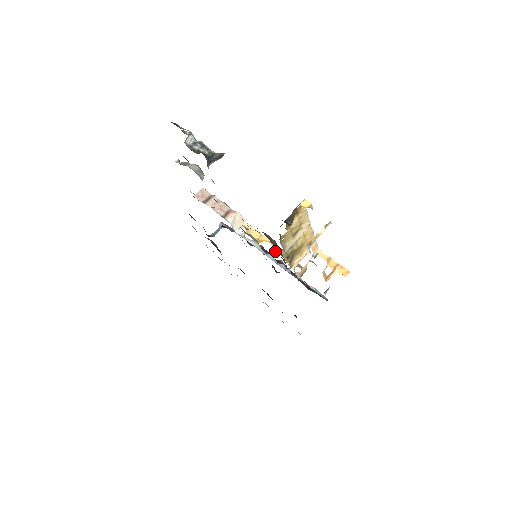
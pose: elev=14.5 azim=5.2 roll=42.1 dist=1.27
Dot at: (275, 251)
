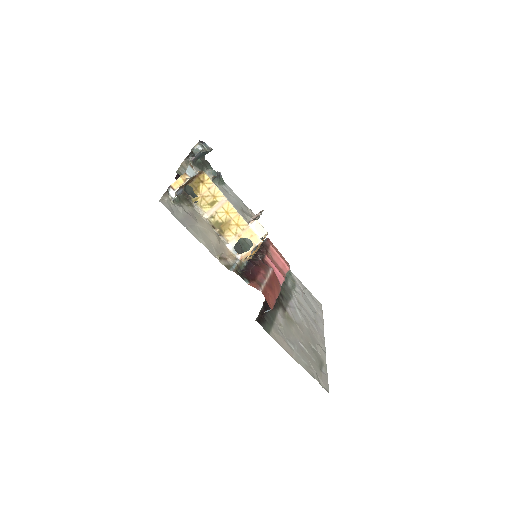
Dot at: (256, 248)
